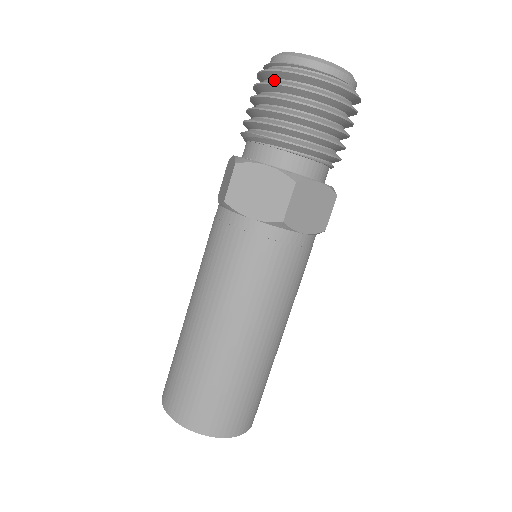
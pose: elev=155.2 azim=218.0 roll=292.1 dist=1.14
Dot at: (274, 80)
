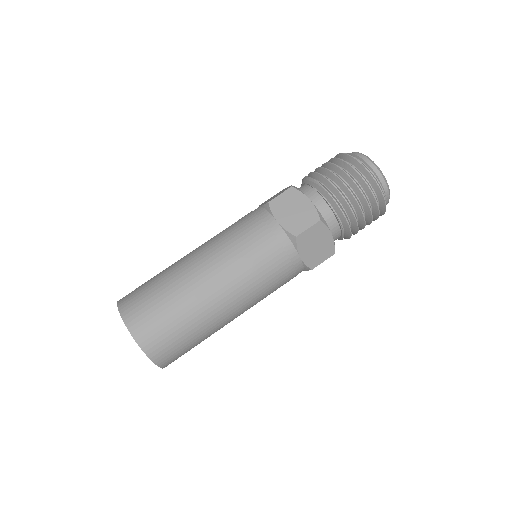
Dot at: occluded
